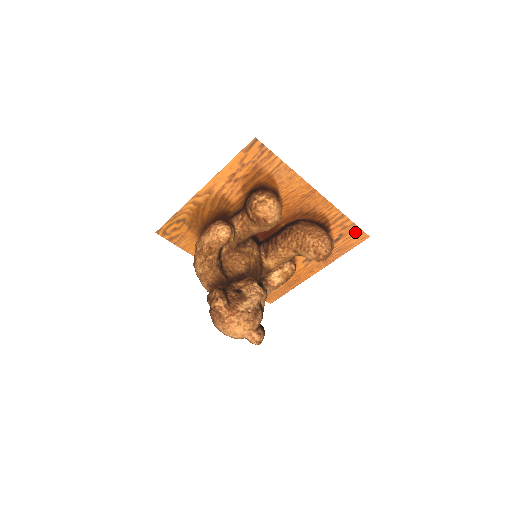
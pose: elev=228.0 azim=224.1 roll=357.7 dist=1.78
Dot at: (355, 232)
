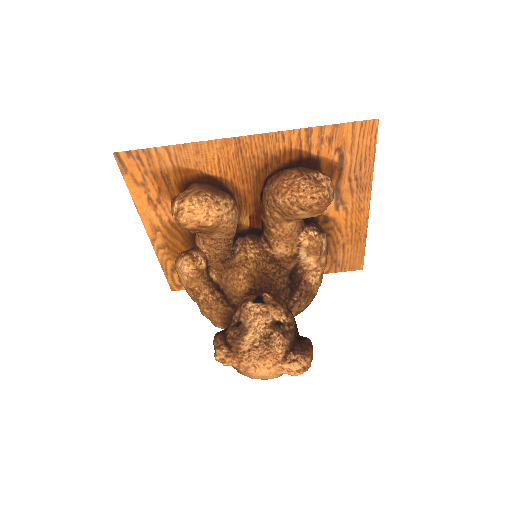
Dot at: (351, 131)
